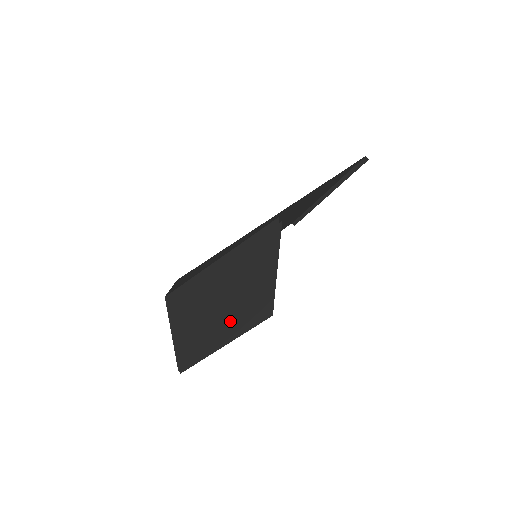
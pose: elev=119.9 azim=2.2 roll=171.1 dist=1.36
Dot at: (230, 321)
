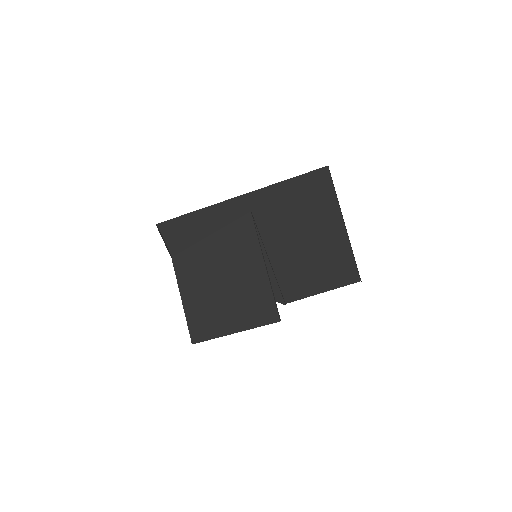
Dot at: (229, 304)
